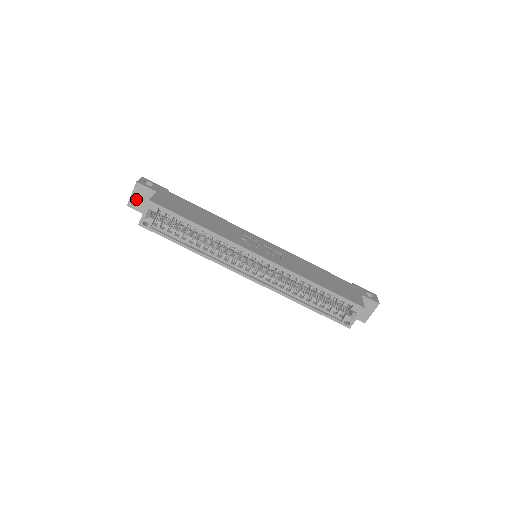
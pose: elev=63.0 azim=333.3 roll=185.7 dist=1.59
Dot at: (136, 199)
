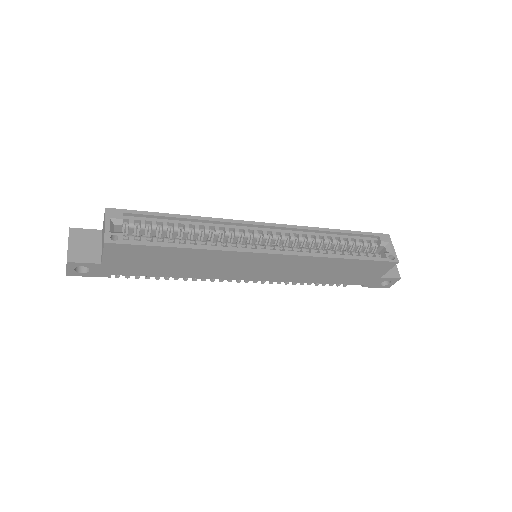
Dot at: (77, 249)
